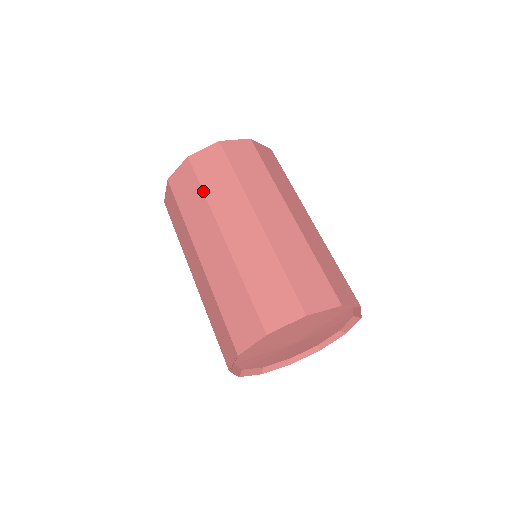
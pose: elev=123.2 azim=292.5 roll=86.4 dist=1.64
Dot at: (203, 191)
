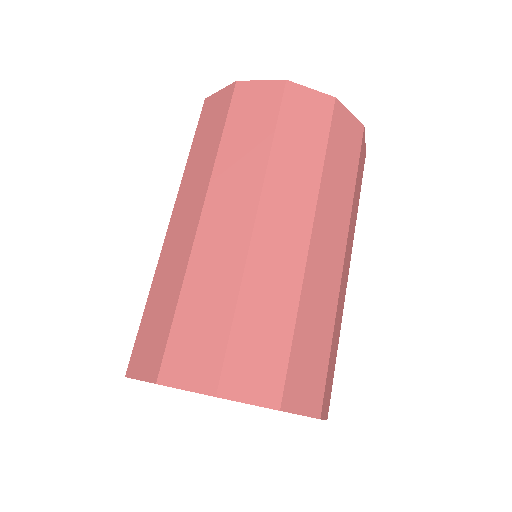
Dot at: (221, 139)
